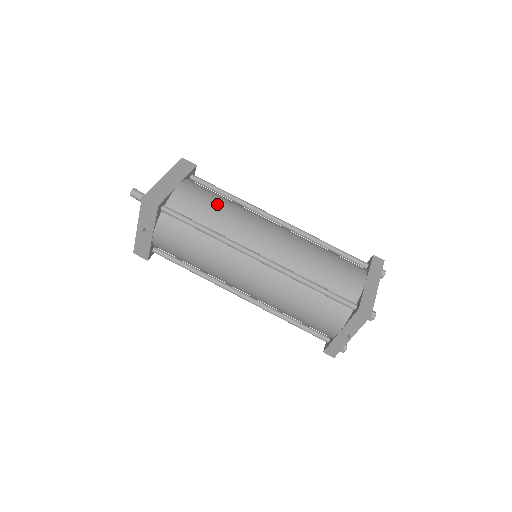
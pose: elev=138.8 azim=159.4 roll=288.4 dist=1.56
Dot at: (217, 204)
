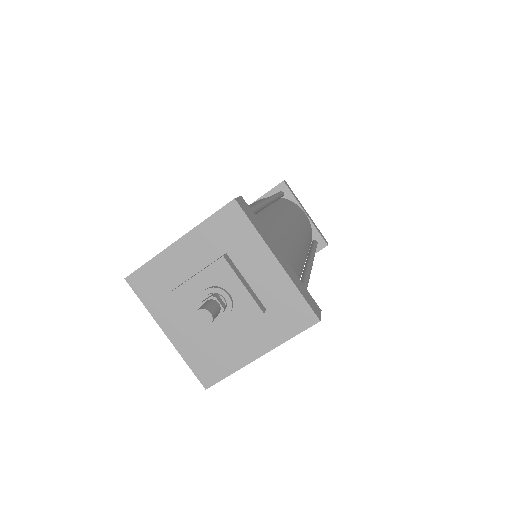
Dot at: (289, 241)
